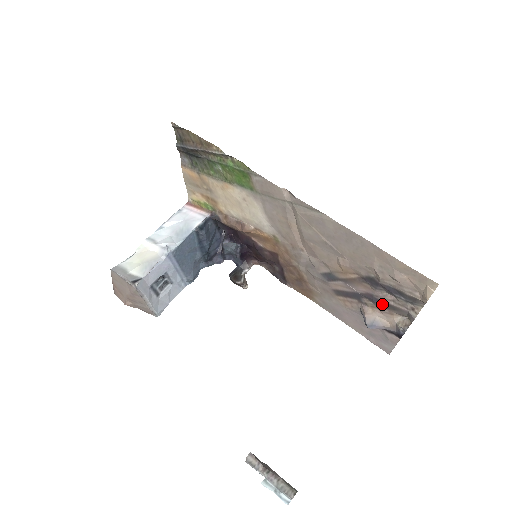
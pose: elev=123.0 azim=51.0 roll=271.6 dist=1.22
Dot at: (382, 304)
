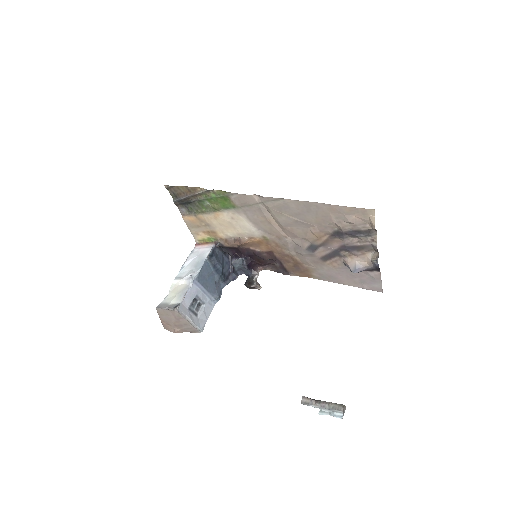
Dot at: (354, 249)
